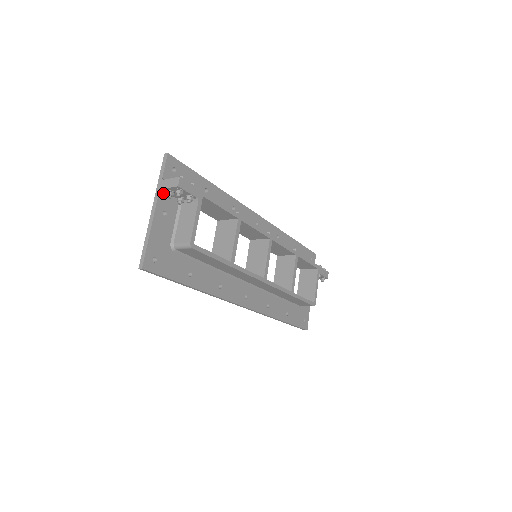
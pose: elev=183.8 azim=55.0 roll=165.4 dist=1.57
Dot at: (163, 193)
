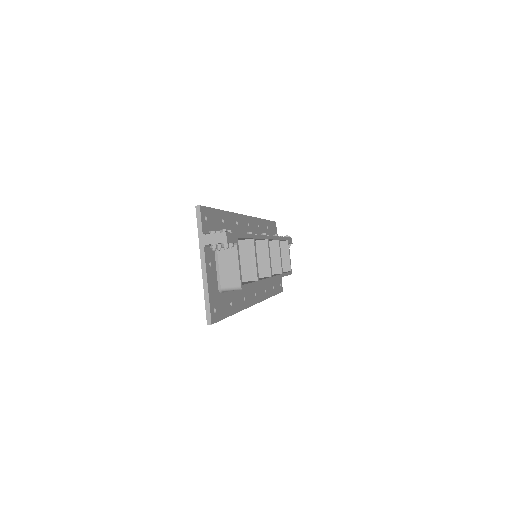
Dot at: (206, 246)
